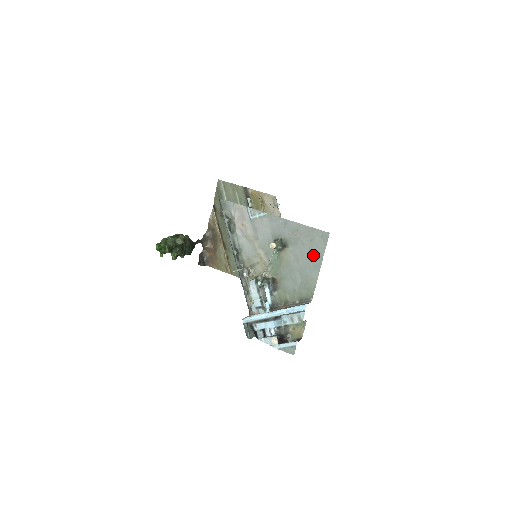
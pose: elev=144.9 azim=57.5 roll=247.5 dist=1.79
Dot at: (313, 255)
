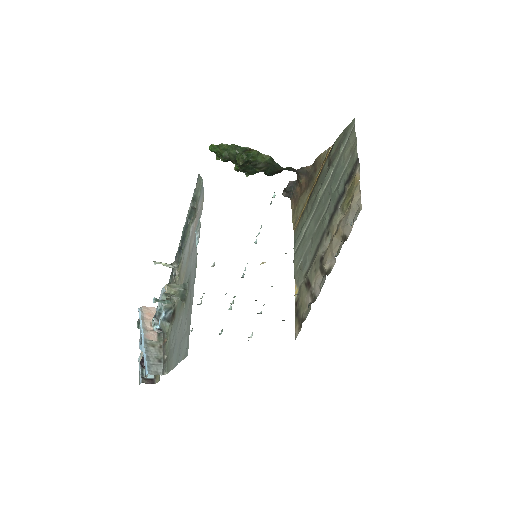
Dot at: (180, 347)
